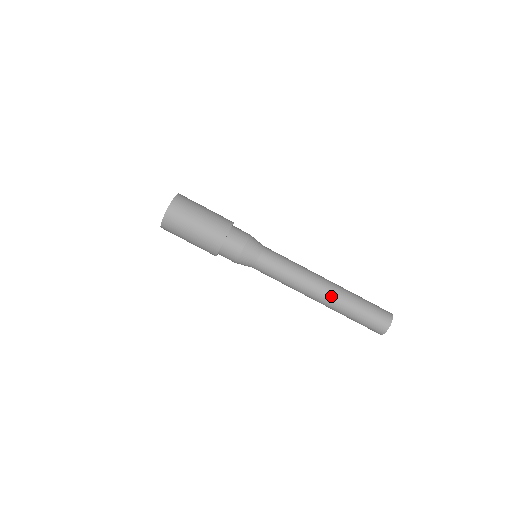
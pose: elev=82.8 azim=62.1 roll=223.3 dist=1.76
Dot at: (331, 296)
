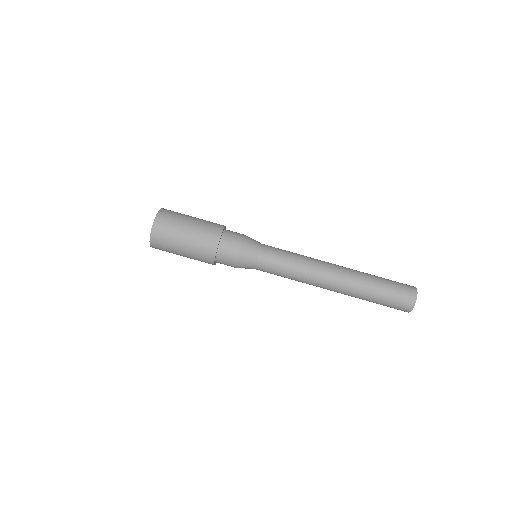
Dot at: (345, 281)
